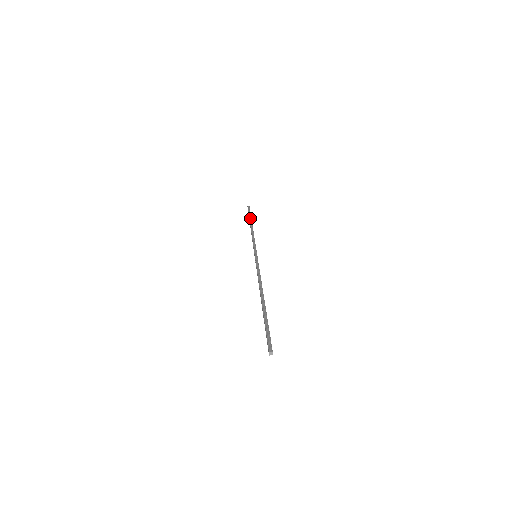
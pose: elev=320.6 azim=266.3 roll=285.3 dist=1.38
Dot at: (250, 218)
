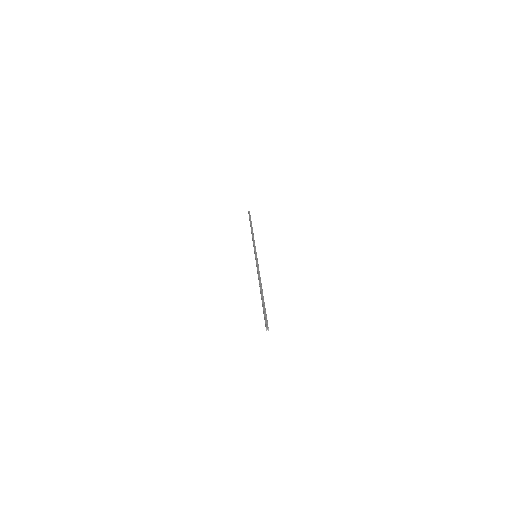
Dot at: (251, 222)
